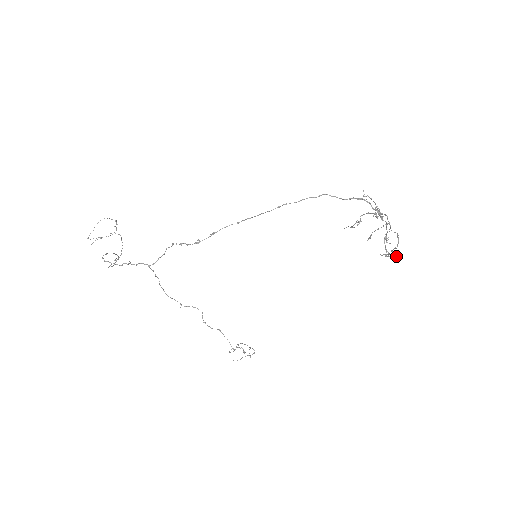
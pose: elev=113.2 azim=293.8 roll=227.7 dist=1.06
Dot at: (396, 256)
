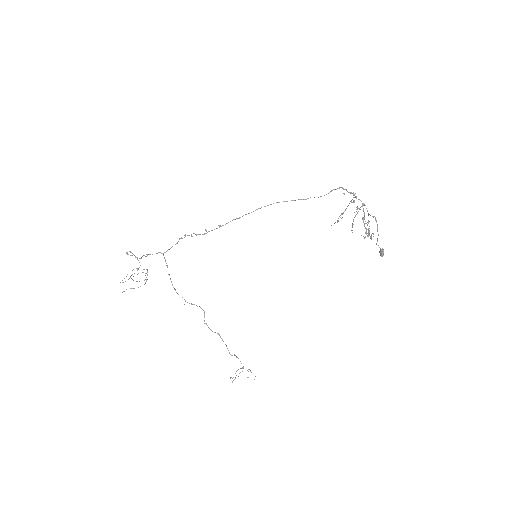
Dot at: occluded
